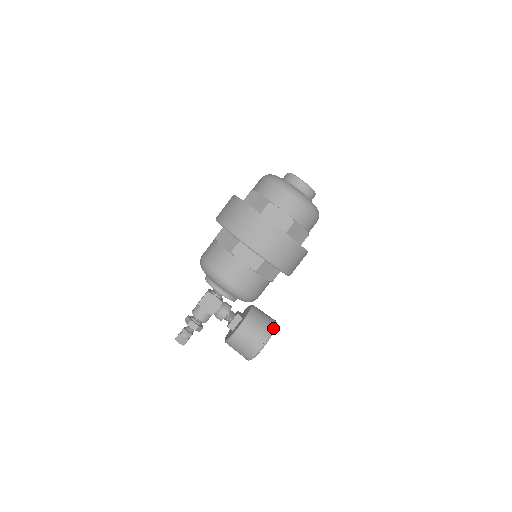
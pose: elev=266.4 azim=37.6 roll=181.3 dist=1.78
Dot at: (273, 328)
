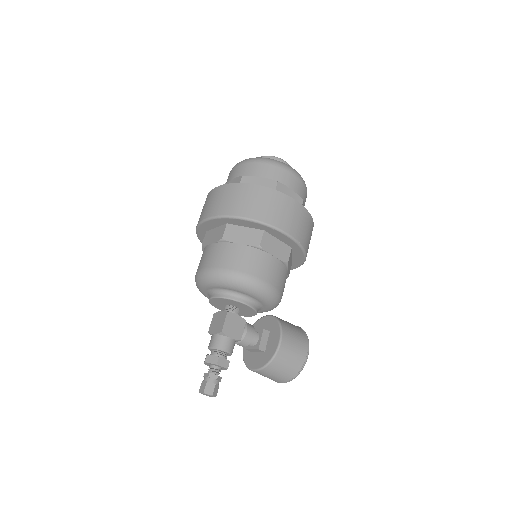
Dot at: (304, 331)
